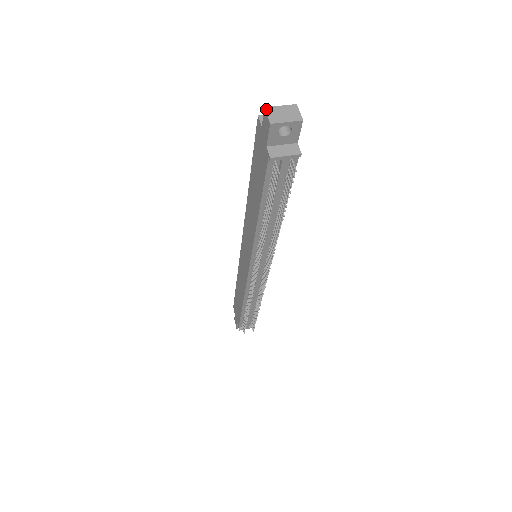
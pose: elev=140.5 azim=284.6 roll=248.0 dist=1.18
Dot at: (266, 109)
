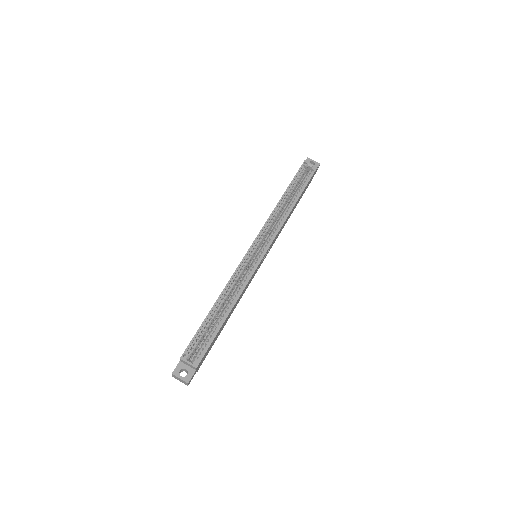
Dot at: (172, 374)
